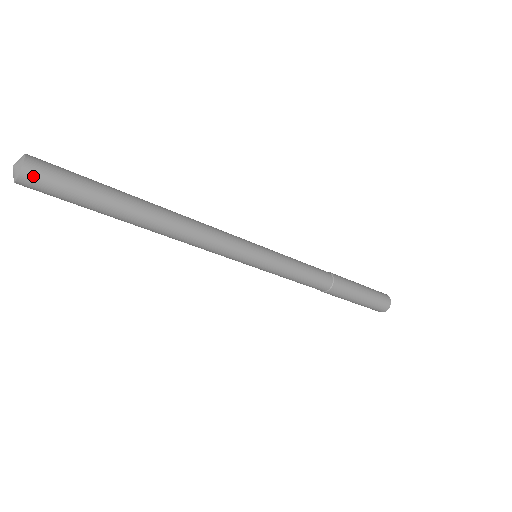
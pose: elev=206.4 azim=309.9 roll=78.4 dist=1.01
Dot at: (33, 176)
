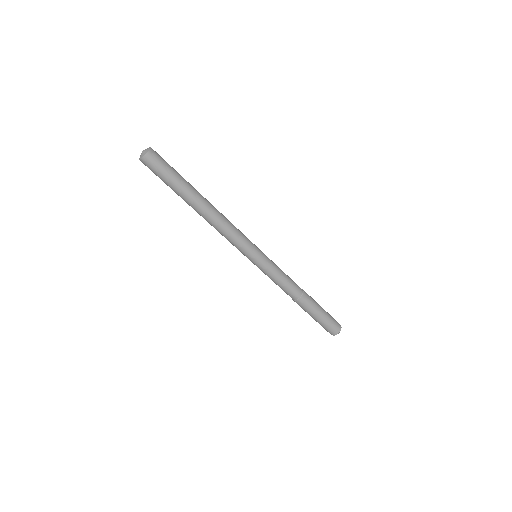
Dot at: (151, 159)
